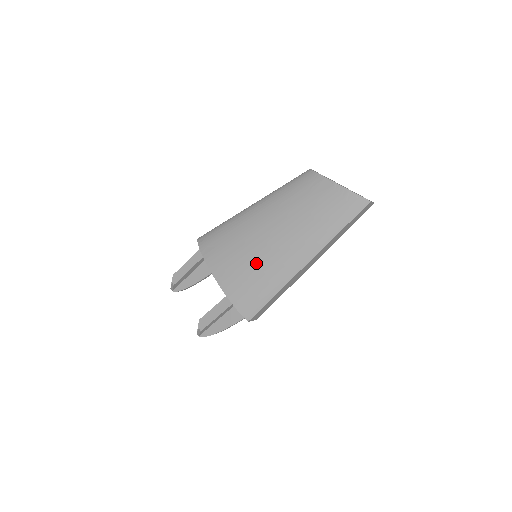
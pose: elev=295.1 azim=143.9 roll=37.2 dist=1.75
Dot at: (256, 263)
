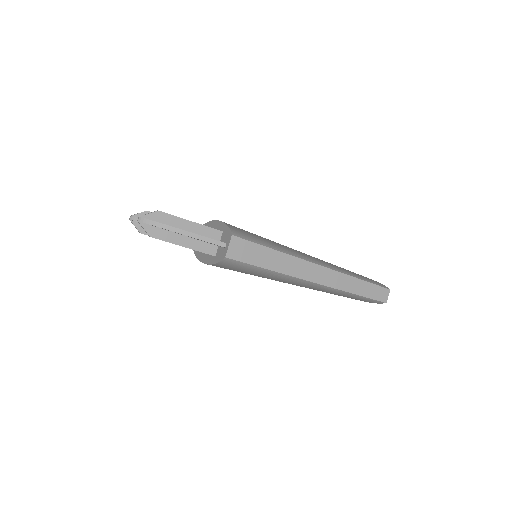
Dot at: occluded
